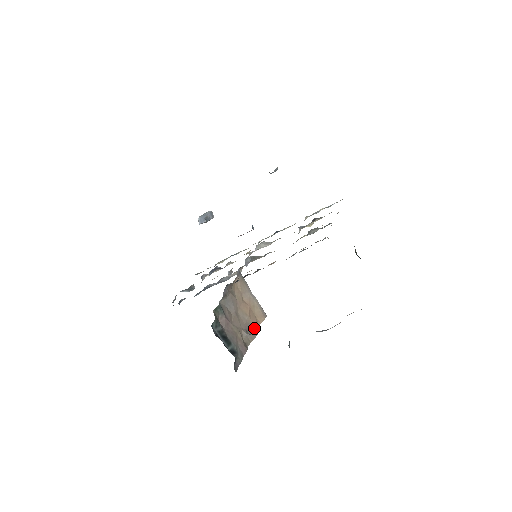
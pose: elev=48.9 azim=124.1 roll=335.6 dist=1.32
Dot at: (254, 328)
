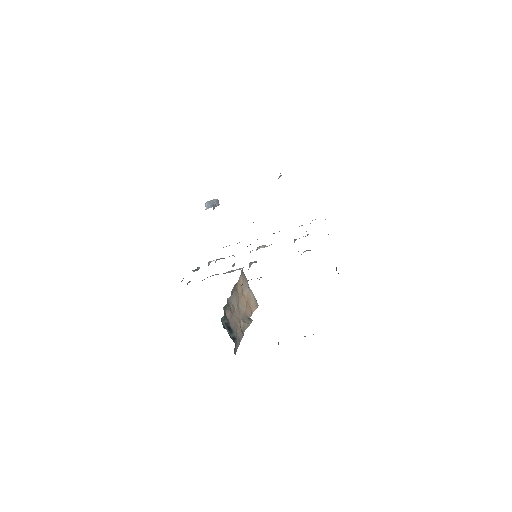
Dot at: (249, 316)
